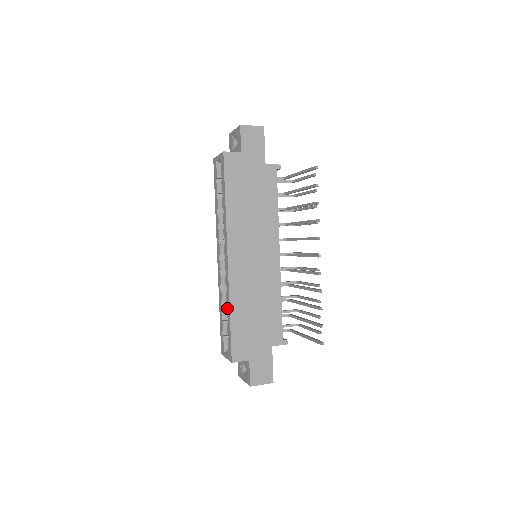
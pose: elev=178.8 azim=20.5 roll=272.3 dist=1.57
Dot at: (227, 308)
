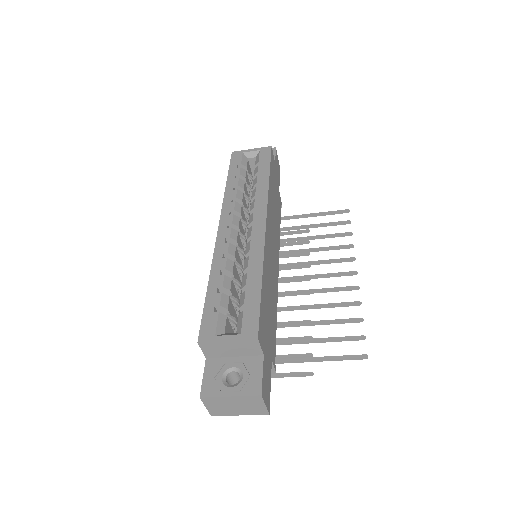
Dot at: (252, 272)
